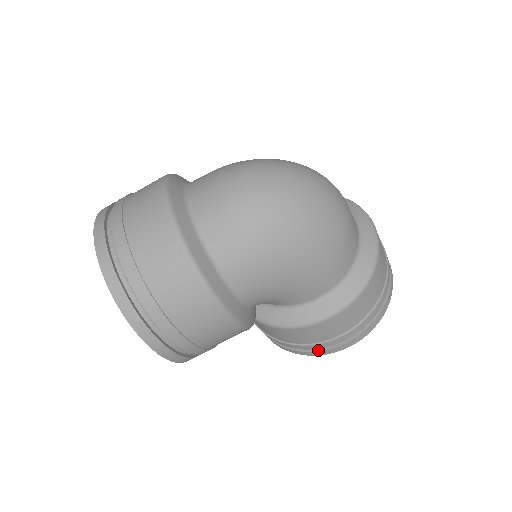
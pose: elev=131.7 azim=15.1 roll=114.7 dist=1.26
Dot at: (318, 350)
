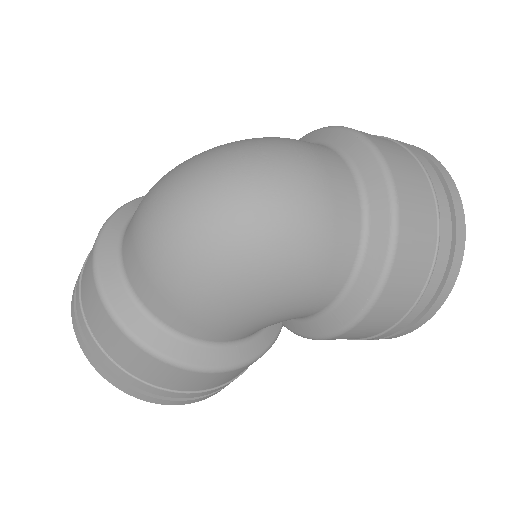
Dot at: occluded
